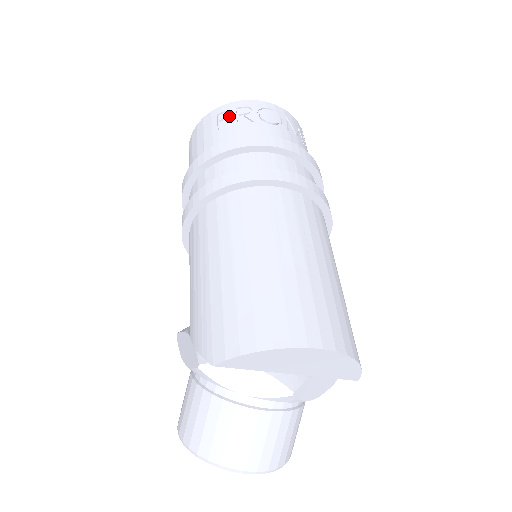
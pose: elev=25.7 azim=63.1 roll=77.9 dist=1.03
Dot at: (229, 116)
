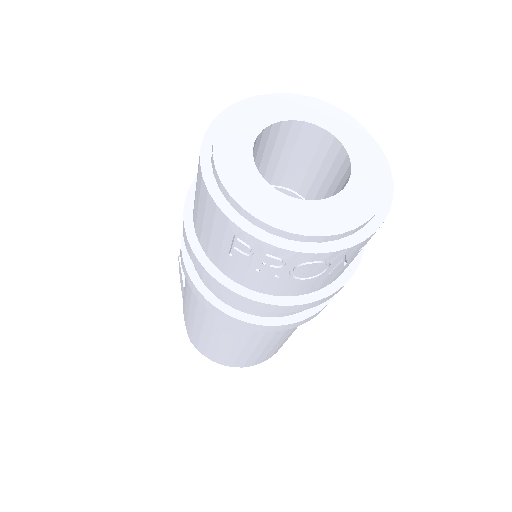
Dot at: (250, 251)
